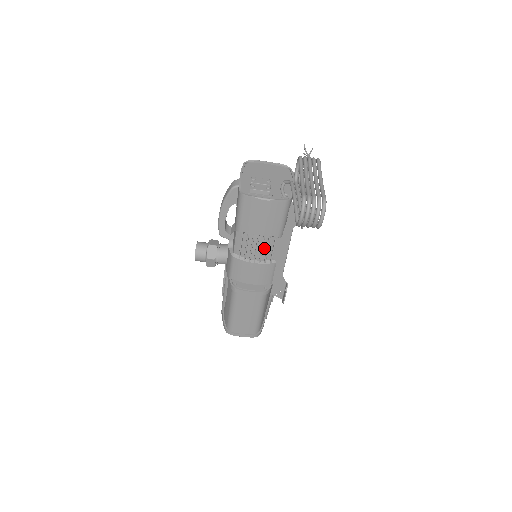
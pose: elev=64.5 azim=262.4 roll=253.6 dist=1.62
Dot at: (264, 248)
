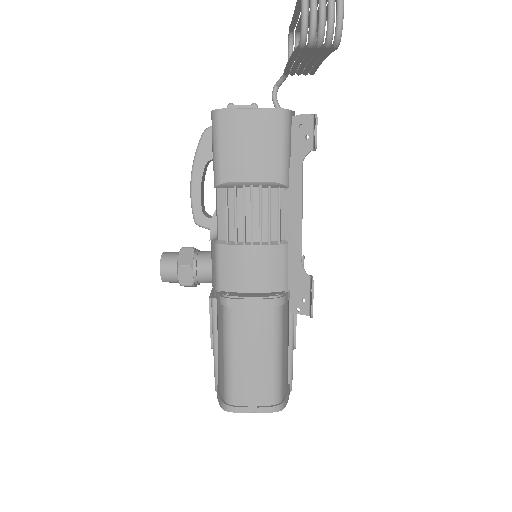
Dot at: (264, 215)
